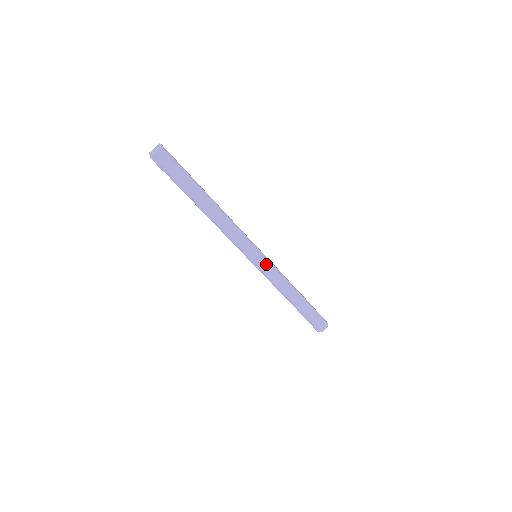
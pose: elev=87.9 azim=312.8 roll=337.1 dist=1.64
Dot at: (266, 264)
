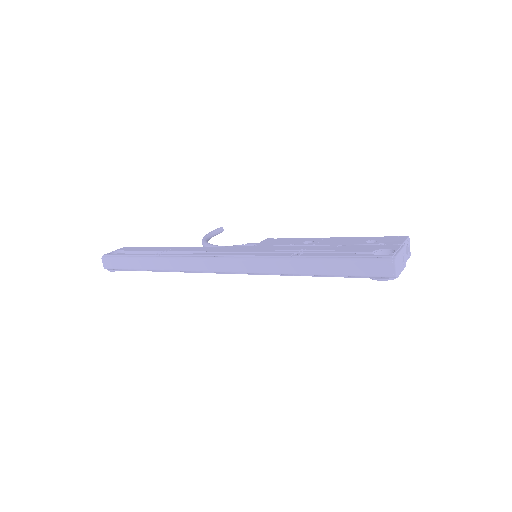
Dot at: (242, 263)
